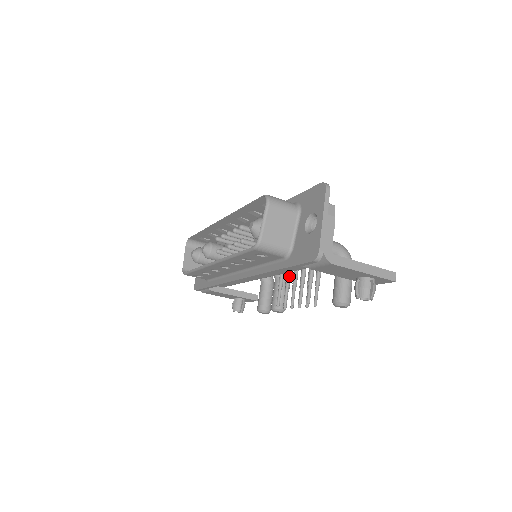
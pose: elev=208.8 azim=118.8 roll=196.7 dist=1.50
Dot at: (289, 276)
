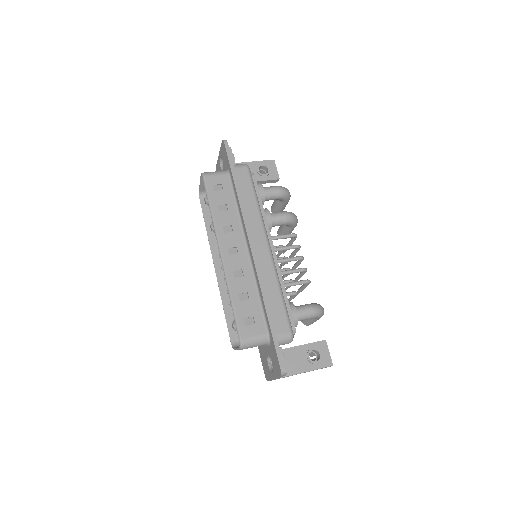
Dot at: occluded
